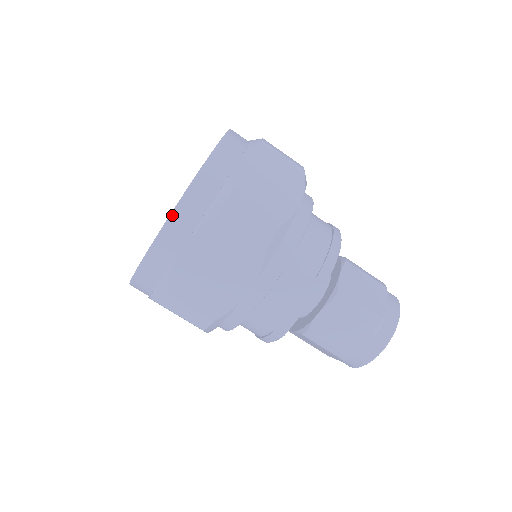
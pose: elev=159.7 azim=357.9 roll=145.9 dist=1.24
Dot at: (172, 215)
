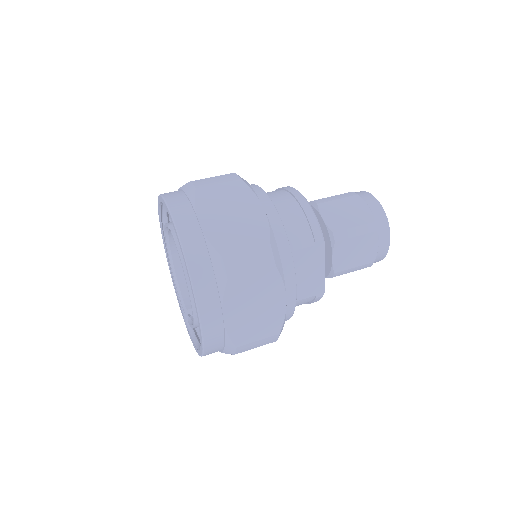
Dot at: (198, 305)
